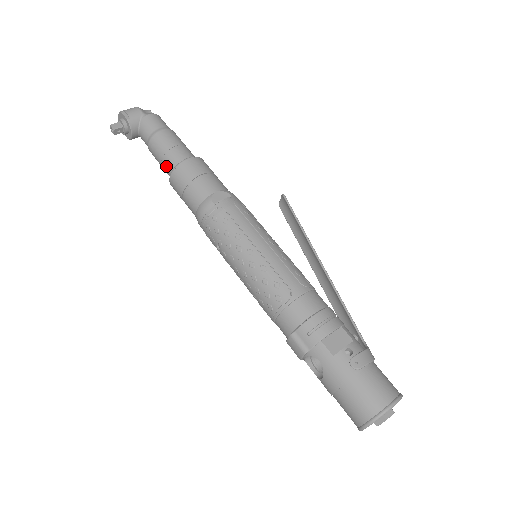
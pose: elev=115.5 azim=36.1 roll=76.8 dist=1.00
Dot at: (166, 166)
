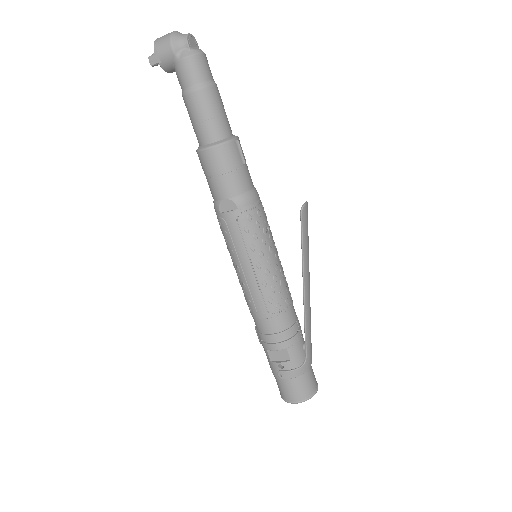
Dot at: occluded
